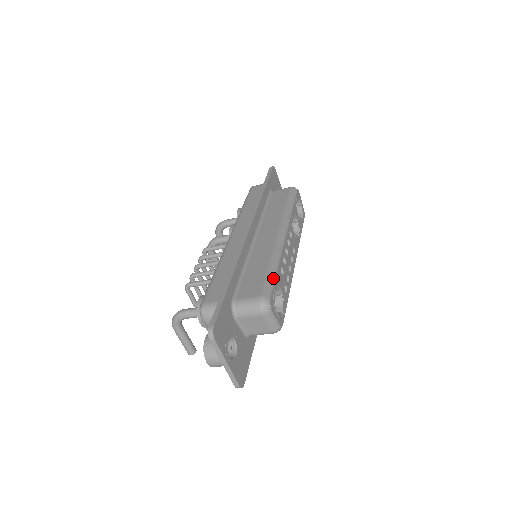
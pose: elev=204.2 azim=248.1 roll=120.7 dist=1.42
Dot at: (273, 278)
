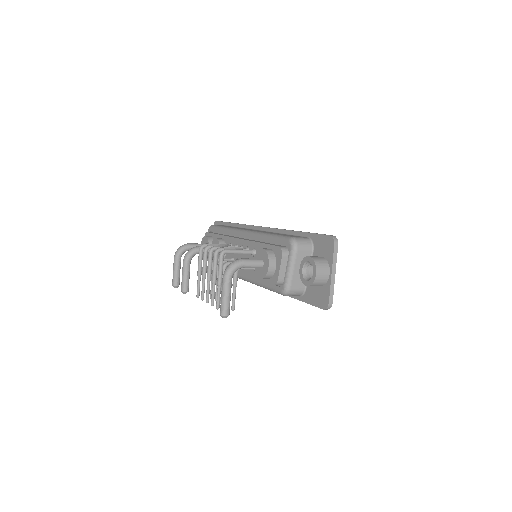
Dot at: occluded
